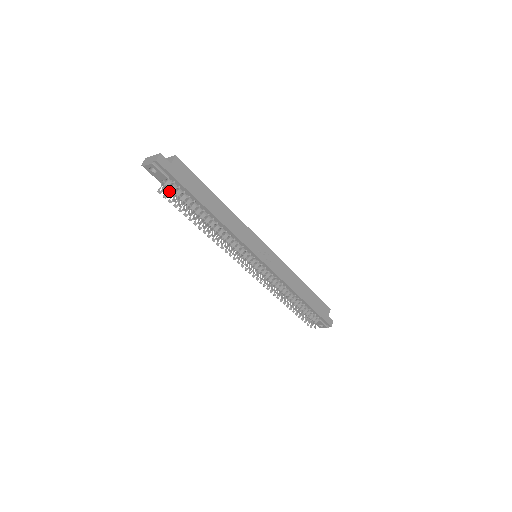
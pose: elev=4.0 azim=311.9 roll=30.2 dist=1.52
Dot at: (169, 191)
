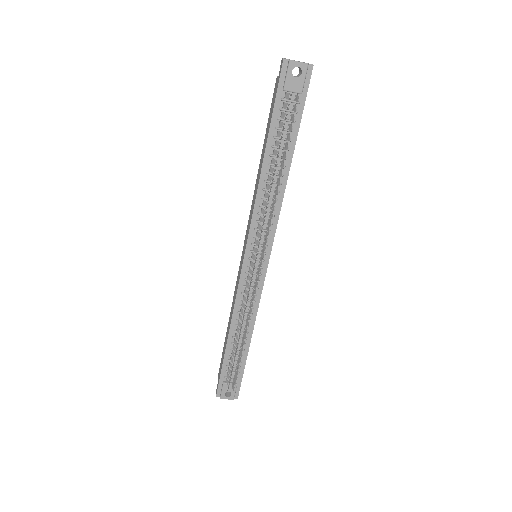
Dot at: occluded
